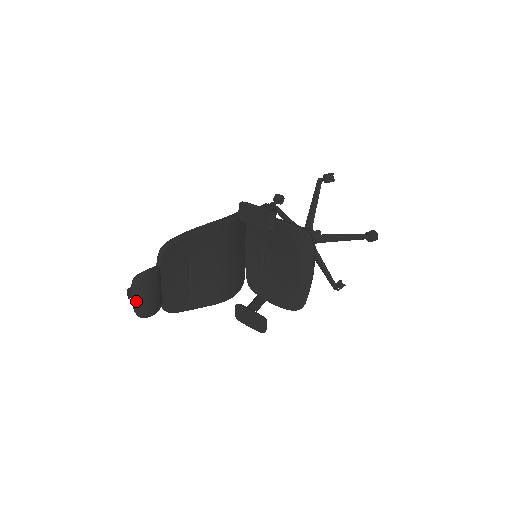
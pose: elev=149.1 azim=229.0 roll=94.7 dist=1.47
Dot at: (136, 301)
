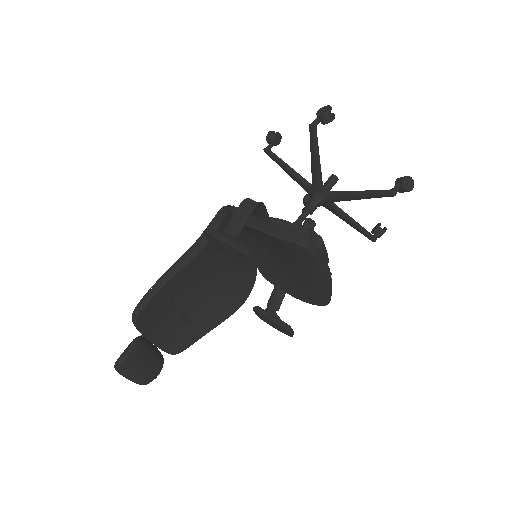
Dot at: (130, 379)
